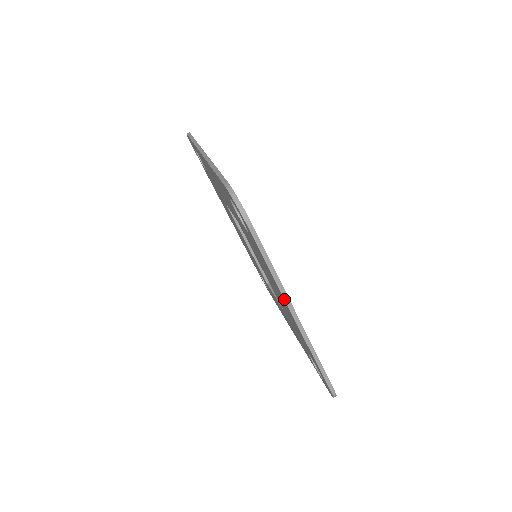
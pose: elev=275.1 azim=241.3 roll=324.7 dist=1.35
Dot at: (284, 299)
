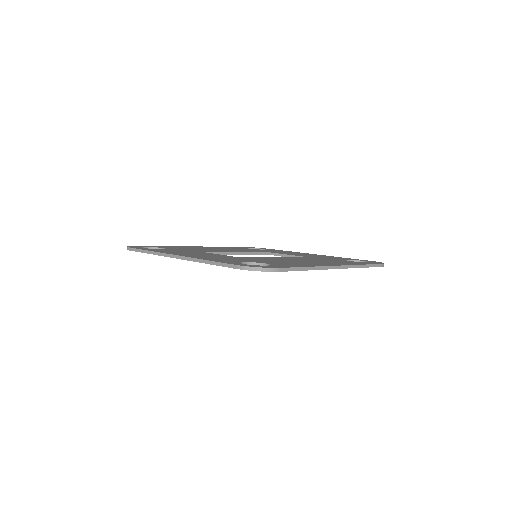
Dot at: occluded
